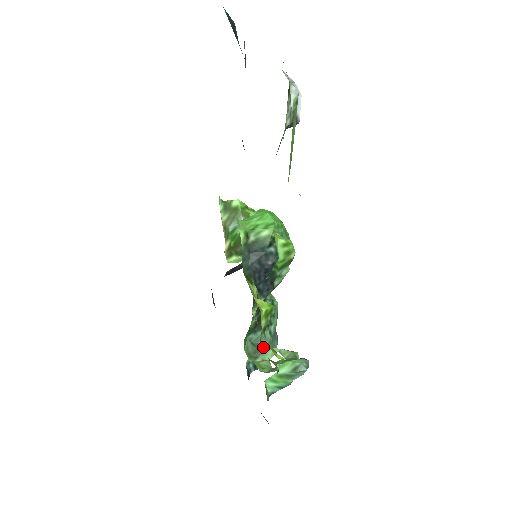
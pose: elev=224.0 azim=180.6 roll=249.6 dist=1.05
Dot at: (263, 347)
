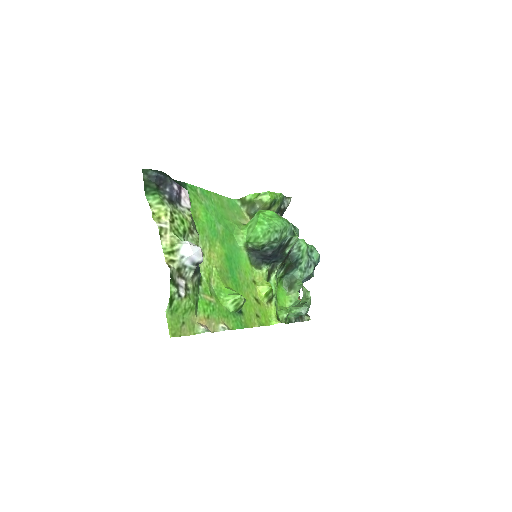
Dot at: (294, 283)
